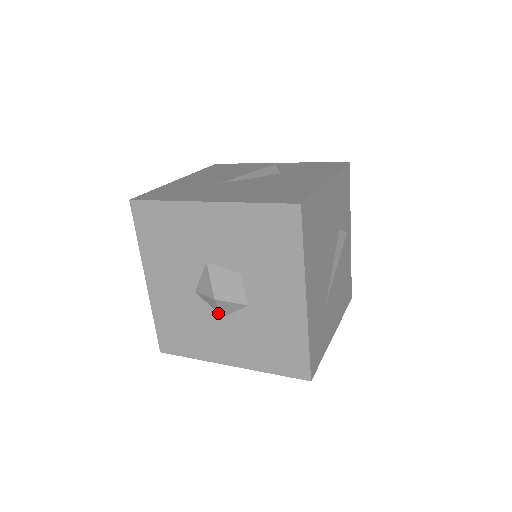
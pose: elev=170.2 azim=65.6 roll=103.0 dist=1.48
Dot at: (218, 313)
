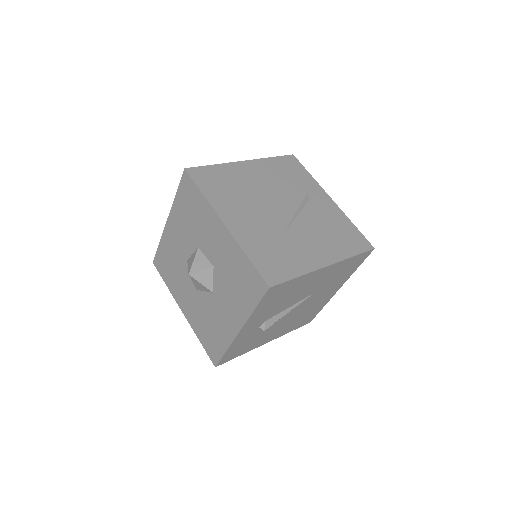
Dot at: (210, 292)
